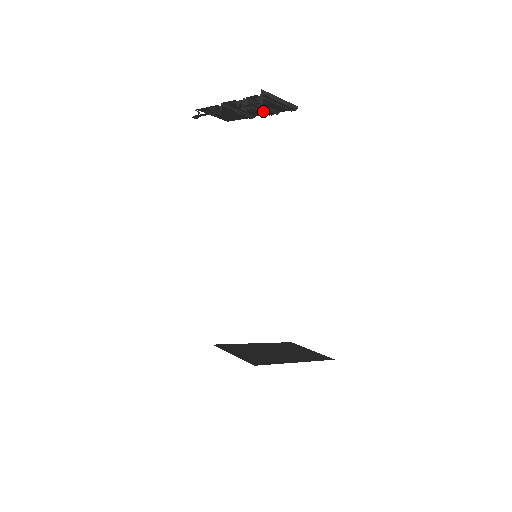
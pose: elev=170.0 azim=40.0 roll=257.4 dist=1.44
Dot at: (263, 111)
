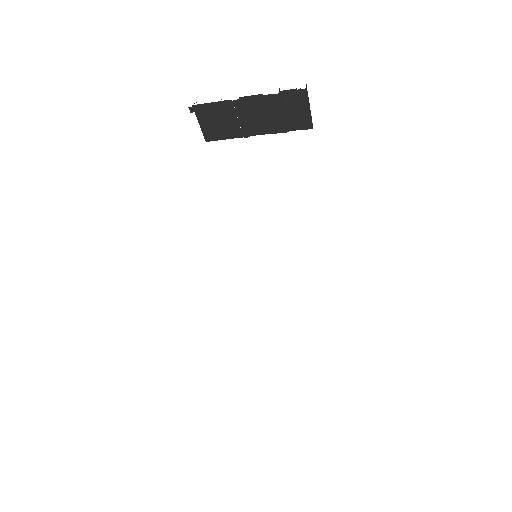
Dot at: (274, 123)
